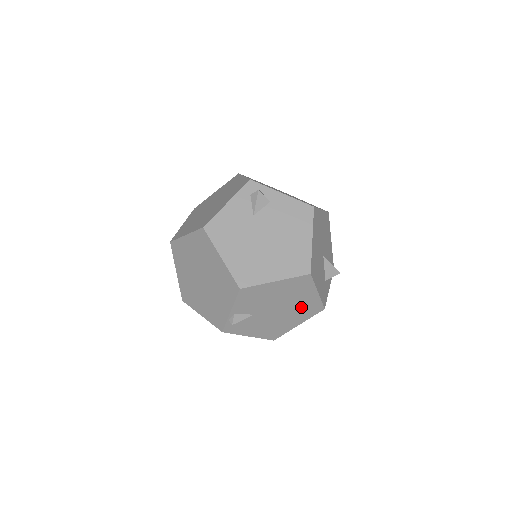
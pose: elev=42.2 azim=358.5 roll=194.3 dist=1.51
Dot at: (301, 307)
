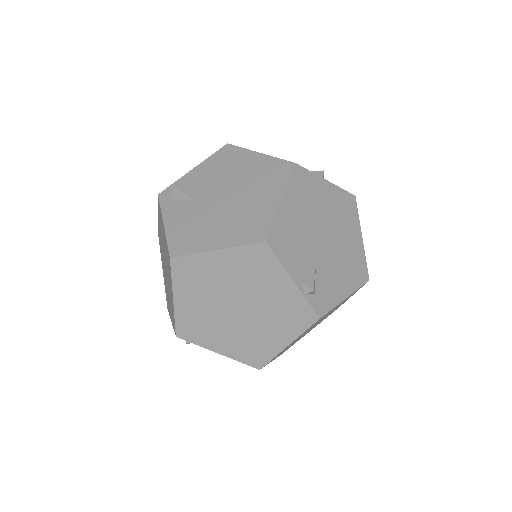
Dot at: (337, 213)
